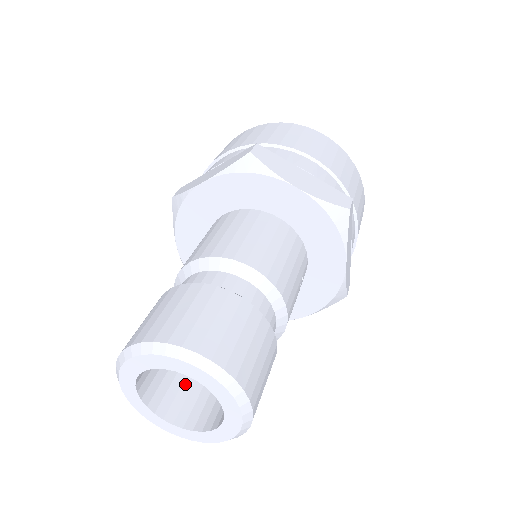
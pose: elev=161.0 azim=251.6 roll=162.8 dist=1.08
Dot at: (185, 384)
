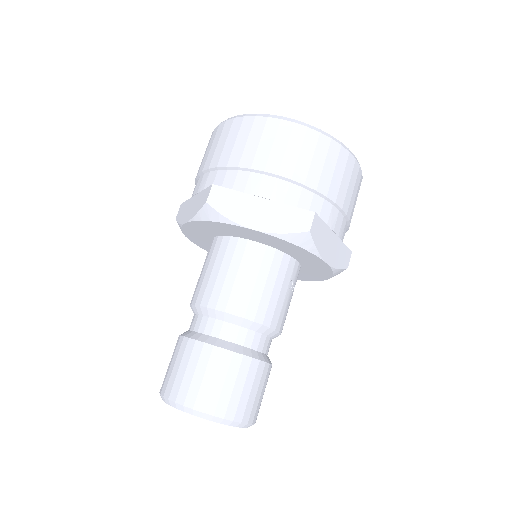
Dot at: occluded
